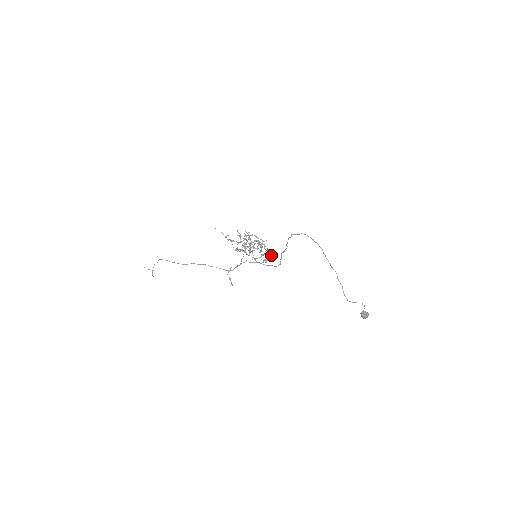
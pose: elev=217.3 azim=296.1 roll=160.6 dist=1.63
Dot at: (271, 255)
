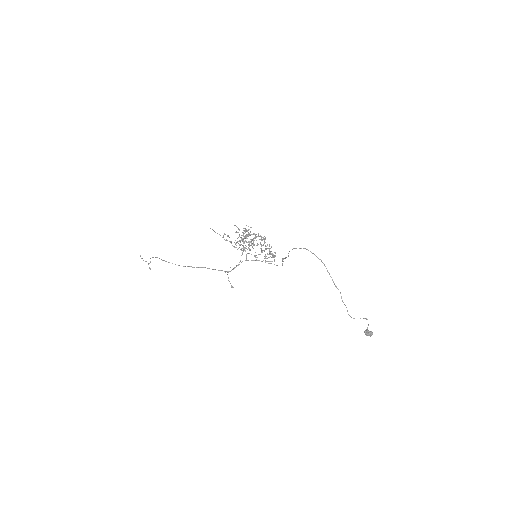
Dot at: (272, 254)
